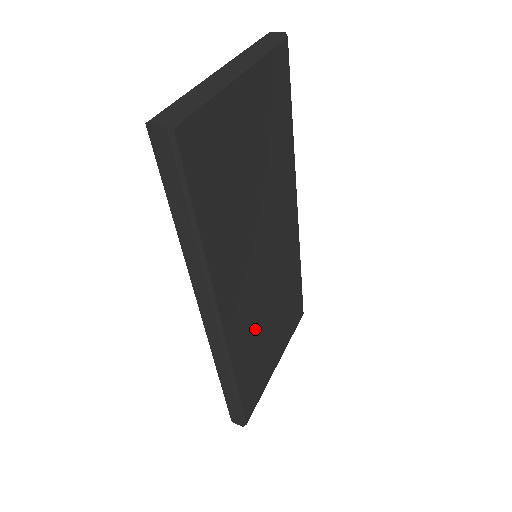
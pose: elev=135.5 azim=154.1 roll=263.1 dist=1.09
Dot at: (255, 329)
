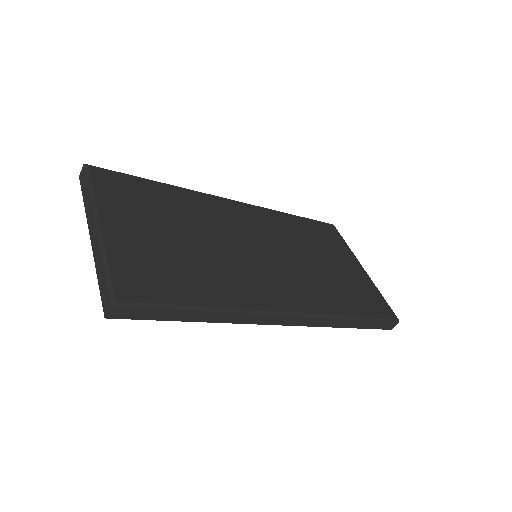
Dot at: (317, 281)
